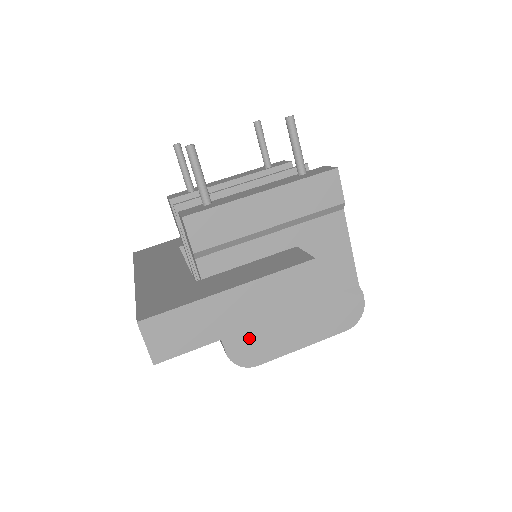
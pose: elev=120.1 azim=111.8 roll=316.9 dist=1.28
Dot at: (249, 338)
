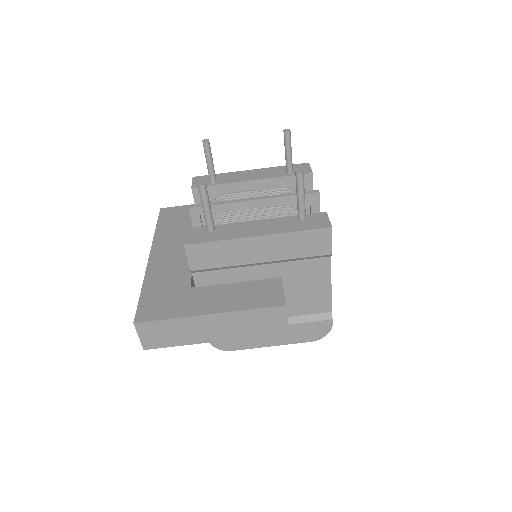
Dot at: occluded
